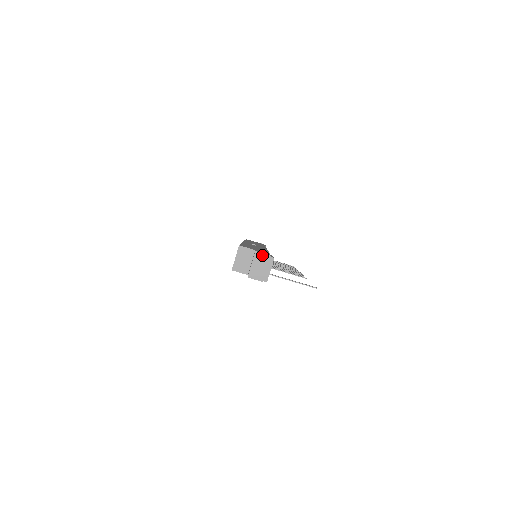
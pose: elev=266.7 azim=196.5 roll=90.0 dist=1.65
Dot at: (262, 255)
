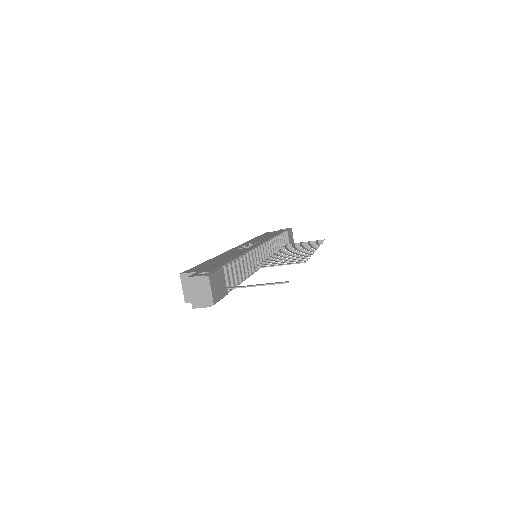
Dot at: (195, 279)
